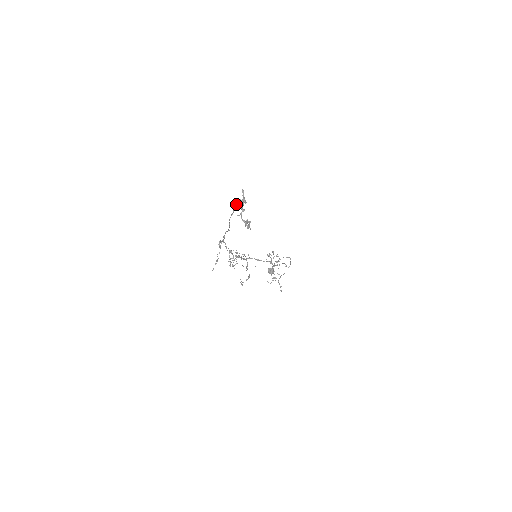
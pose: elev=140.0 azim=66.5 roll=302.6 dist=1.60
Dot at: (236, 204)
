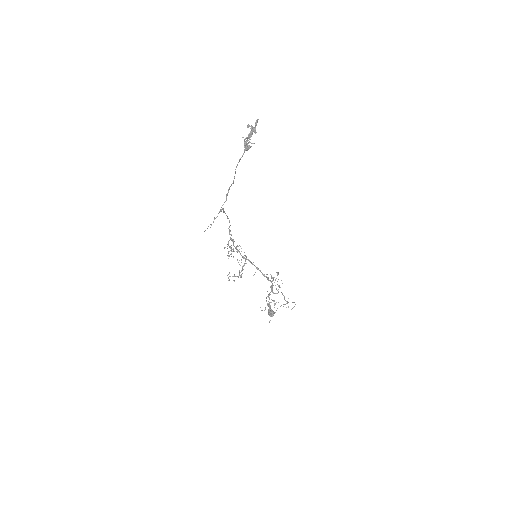
Dot at: (248, 140)
